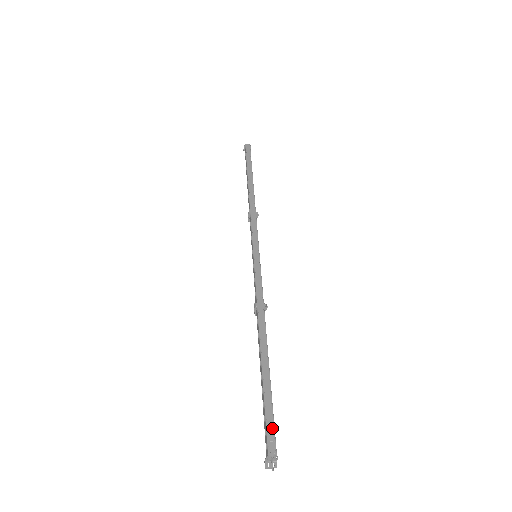
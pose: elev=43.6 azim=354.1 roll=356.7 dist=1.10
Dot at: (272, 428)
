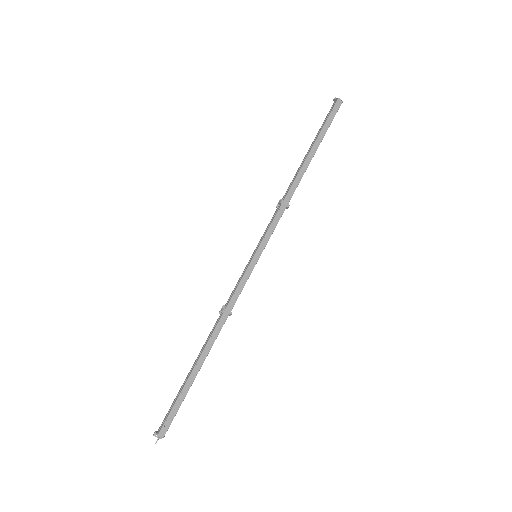
Dot at: (172, 418)
